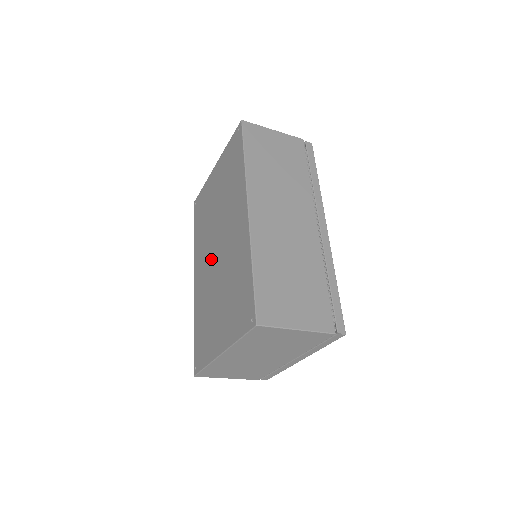
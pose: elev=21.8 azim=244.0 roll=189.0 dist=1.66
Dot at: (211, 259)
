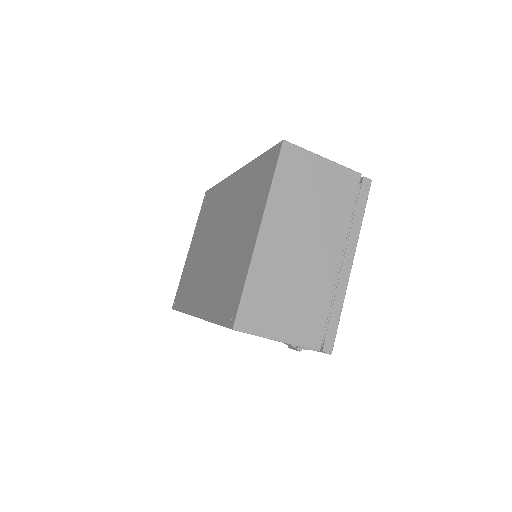
Dot at: (211, 259)
